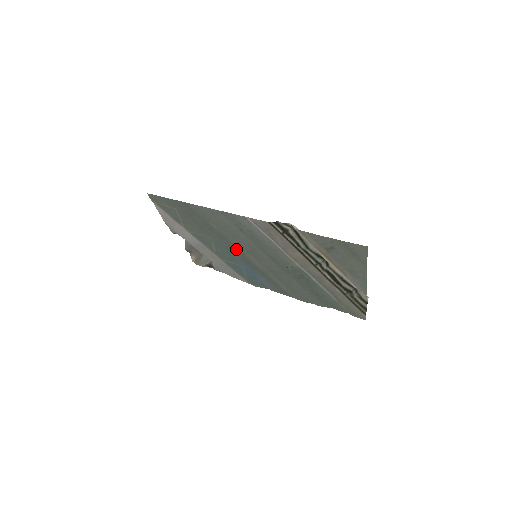
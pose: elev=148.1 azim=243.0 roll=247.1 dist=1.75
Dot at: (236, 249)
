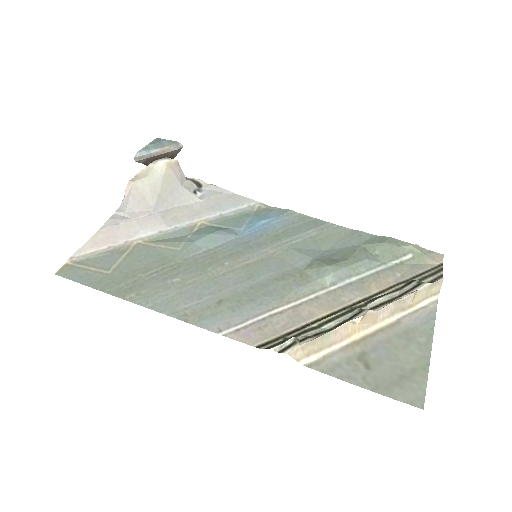
Dot at: (223, 258)
